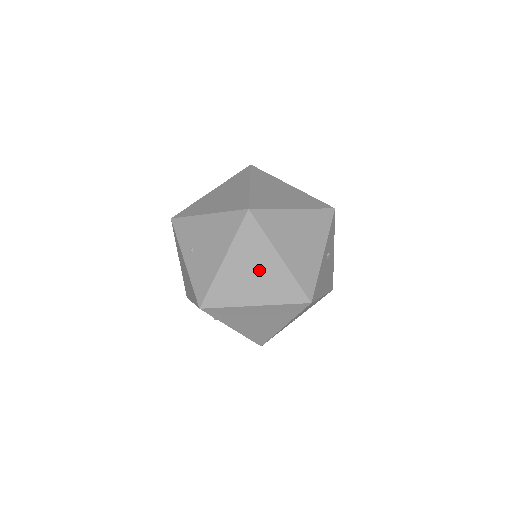
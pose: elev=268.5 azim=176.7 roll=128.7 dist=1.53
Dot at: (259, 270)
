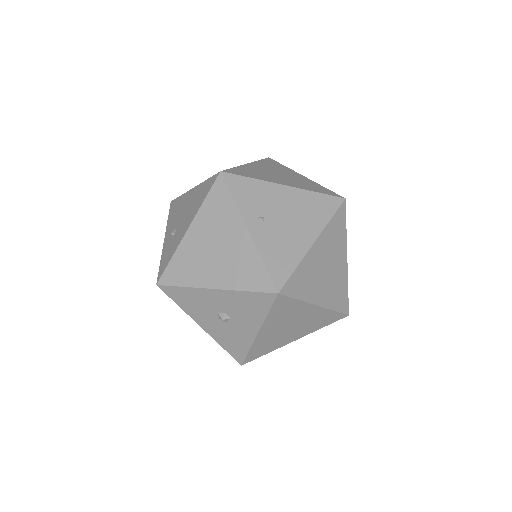
Dot at: (332, 266)
